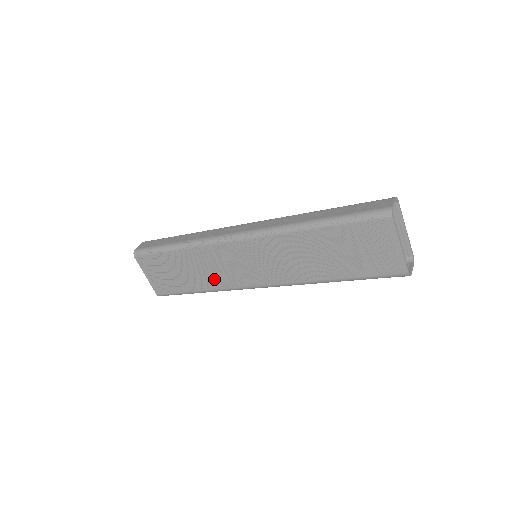
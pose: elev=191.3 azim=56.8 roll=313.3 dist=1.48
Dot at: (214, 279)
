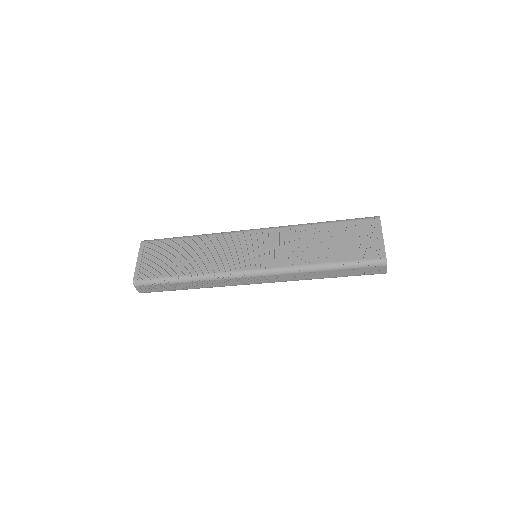
Dot at: (209, 263)
